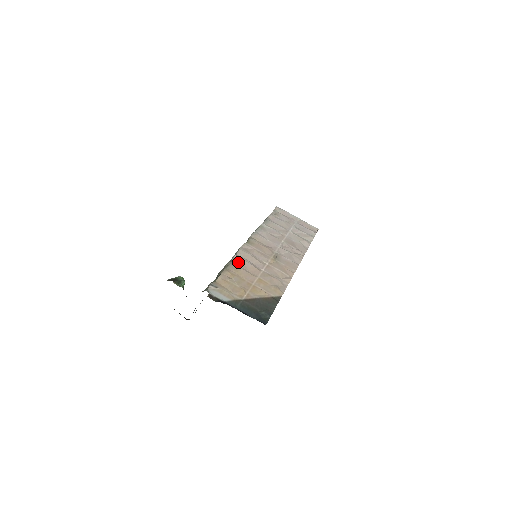
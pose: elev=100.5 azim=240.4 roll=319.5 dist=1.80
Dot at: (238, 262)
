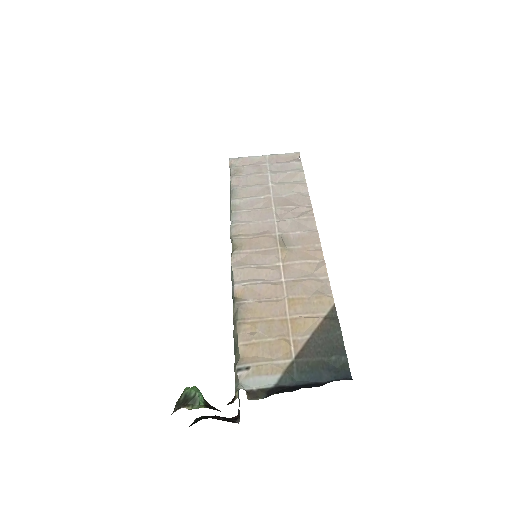
Dot at: (245, 294)
